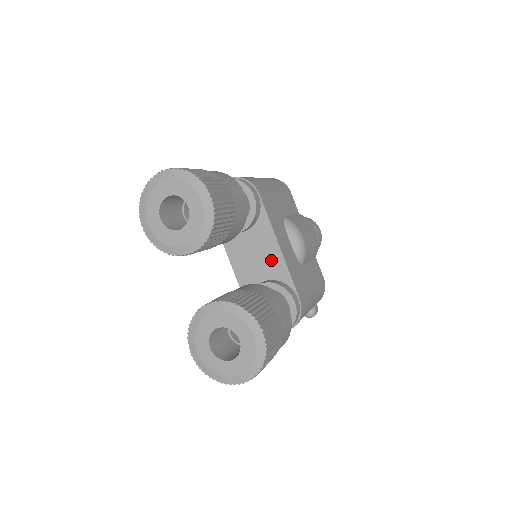
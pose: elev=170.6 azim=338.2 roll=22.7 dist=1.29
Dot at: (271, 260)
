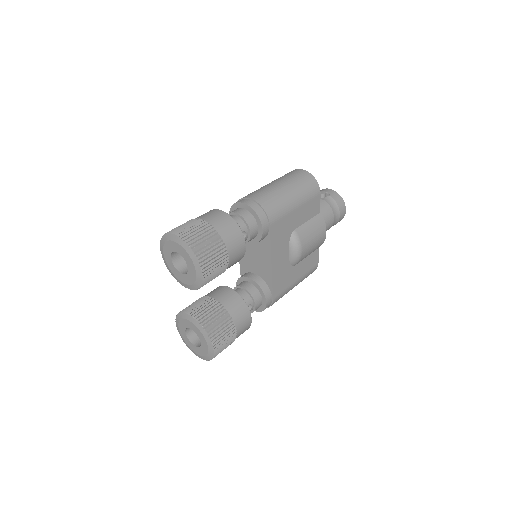
Dot at: (264, 267)
